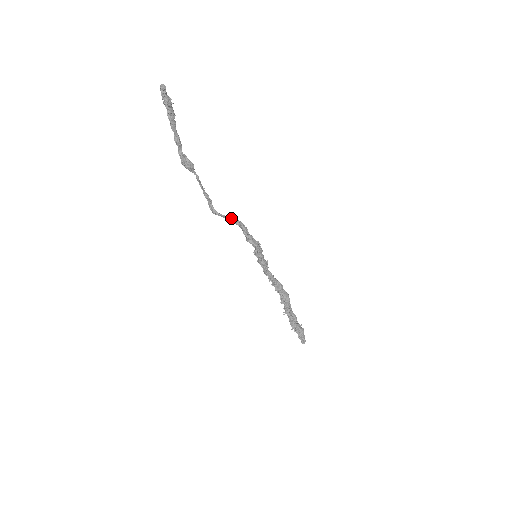
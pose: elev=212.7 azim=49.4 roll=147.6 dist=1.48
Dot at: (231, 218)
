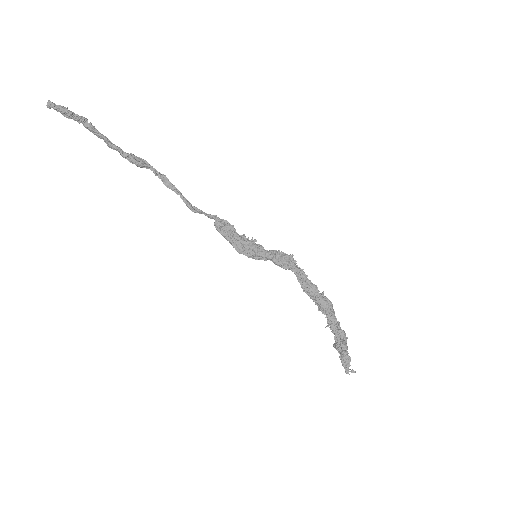
Dot at: (205, 215)
